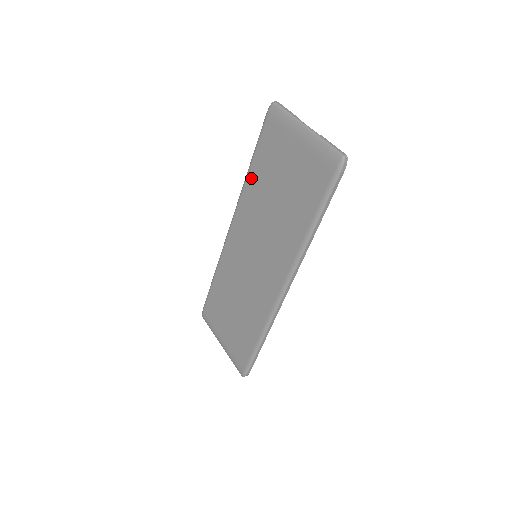
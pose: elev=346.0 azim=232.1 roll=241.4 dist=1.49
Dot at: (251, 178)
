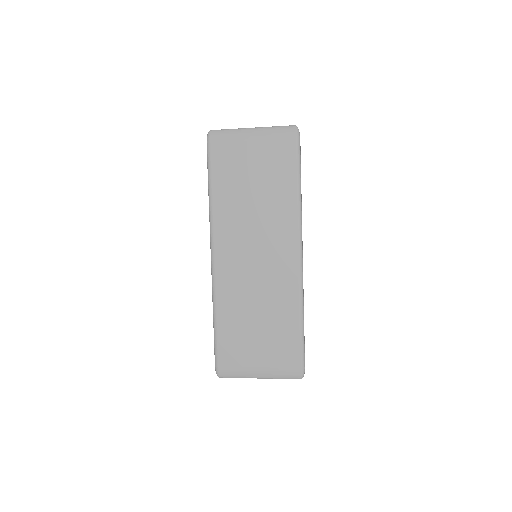
Dot at: (217, 198)
